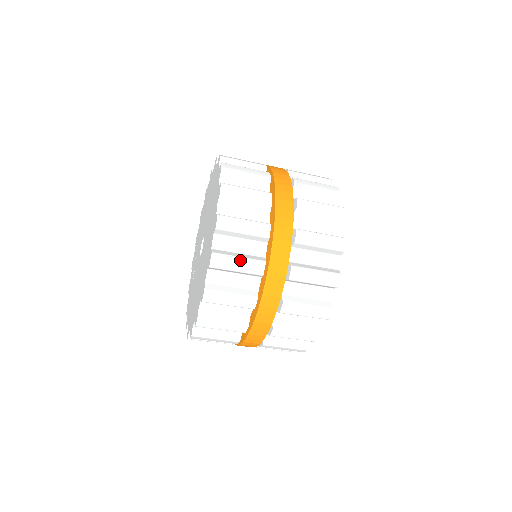
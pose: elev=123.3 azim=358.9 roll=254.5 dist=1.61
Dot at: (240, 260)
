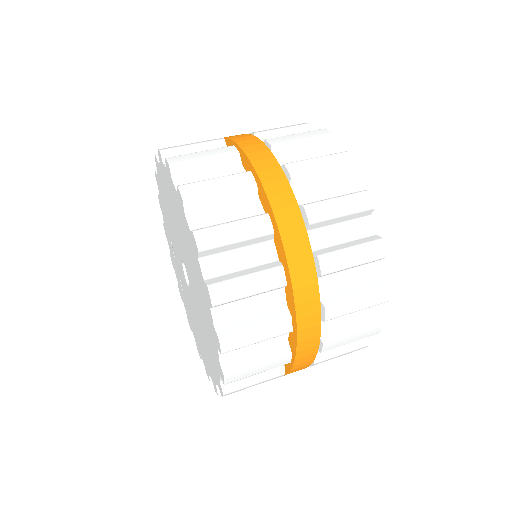
Dot at: (260, 366)
